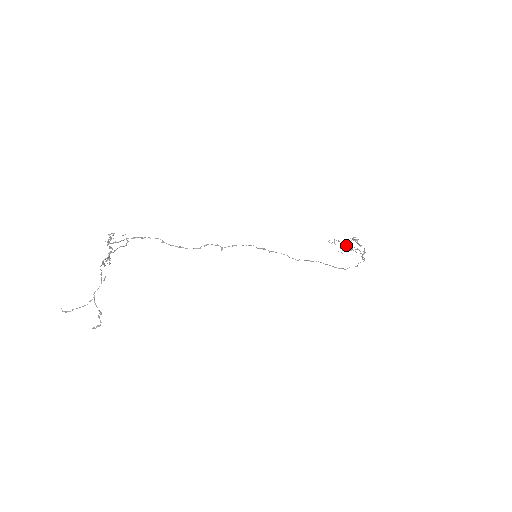
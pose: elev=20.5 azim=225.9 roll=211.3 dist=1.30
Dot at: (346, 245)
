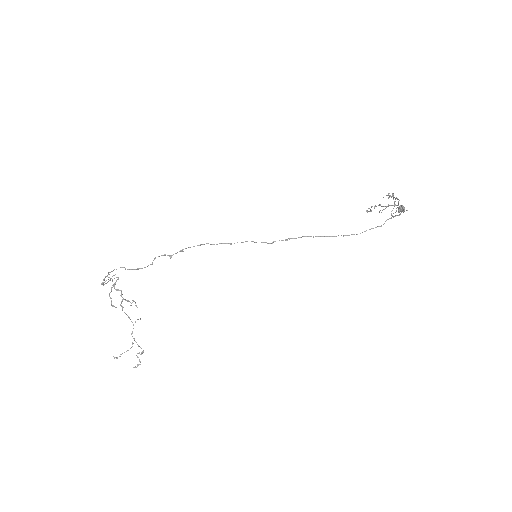
Dot at: (398, 208)
